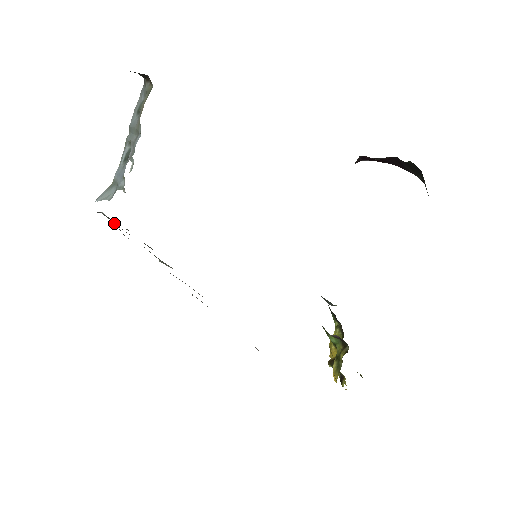
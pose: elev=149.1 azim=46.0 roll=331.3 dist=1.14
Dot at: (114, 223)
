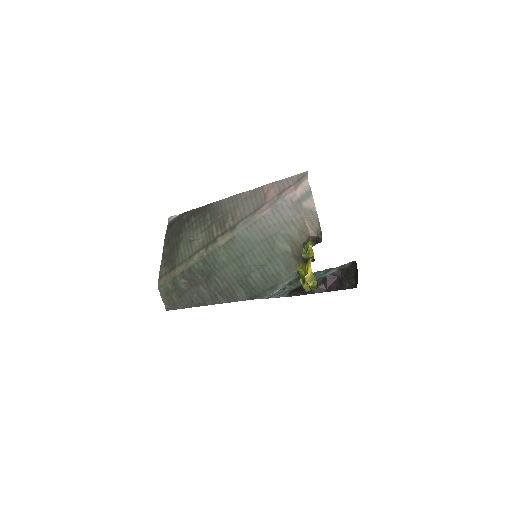
Dot at: (170, 230)
